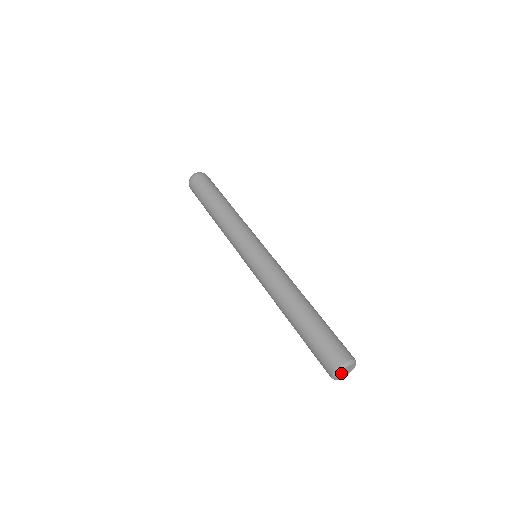
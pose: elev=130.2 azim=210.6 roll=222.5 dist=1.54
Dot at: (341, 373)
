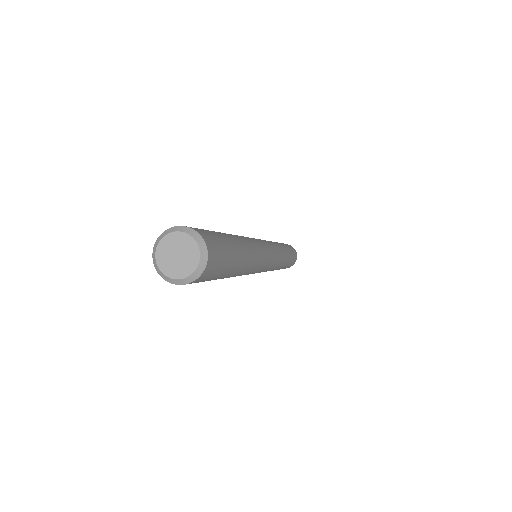
Dot at: (166, 261)
